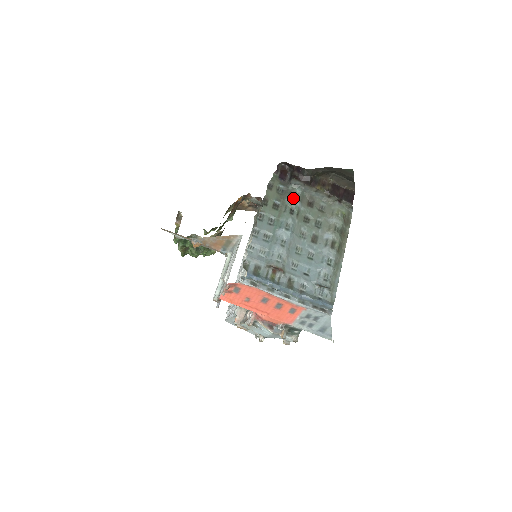
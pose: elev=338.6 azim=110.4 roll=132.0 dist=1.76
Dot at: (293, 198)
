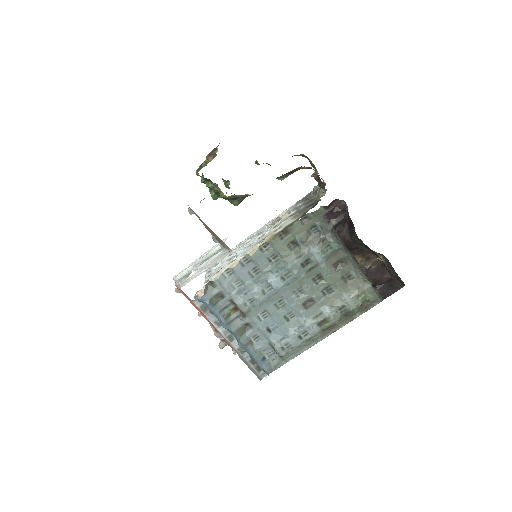
Dot at: (320, 250)
